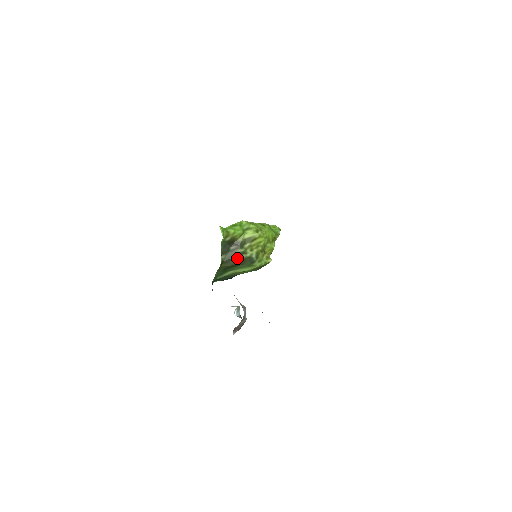
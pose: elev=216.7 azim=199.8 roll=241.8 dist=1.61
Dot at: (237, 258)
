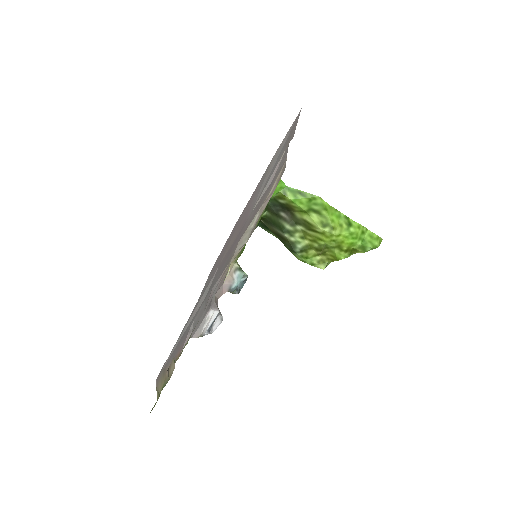
Dot at: (278, 230)
